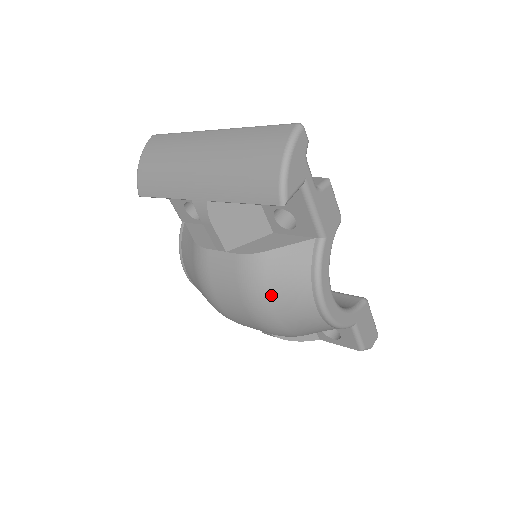
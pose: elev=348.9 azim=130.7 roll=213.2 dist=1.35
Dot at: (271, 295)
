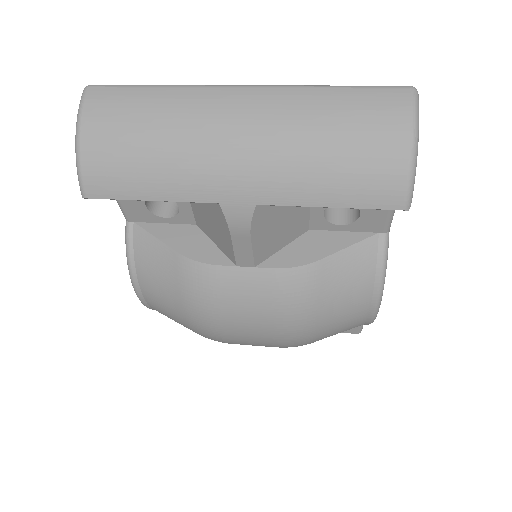
Dot at: (321, 312)
